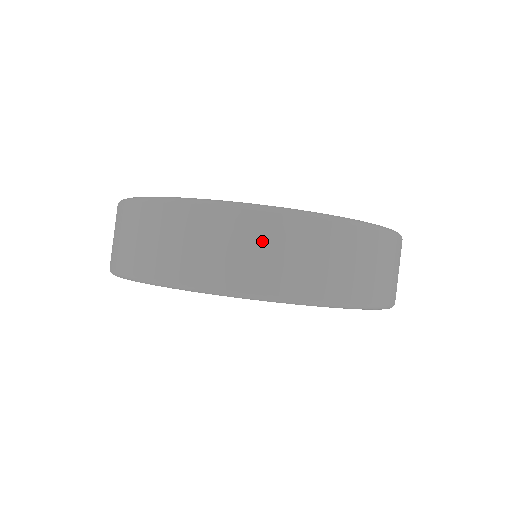
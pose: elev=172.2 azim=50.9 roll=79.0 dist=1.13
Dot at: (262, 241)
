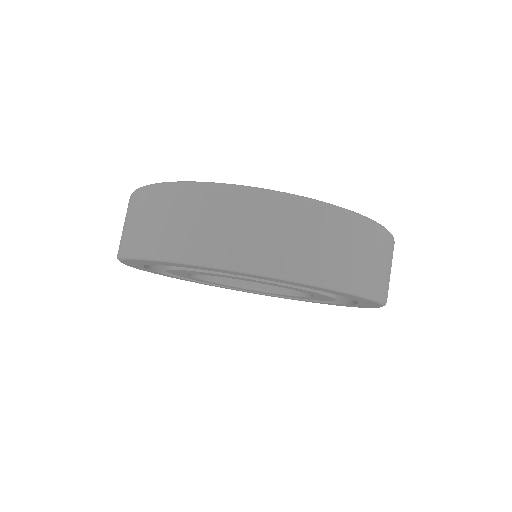
Dot at: (308, 229)
